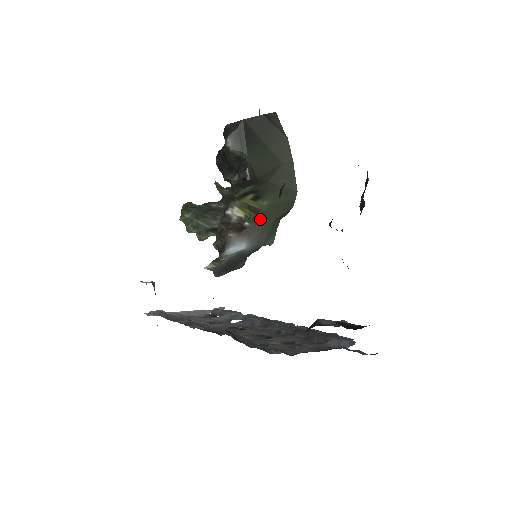
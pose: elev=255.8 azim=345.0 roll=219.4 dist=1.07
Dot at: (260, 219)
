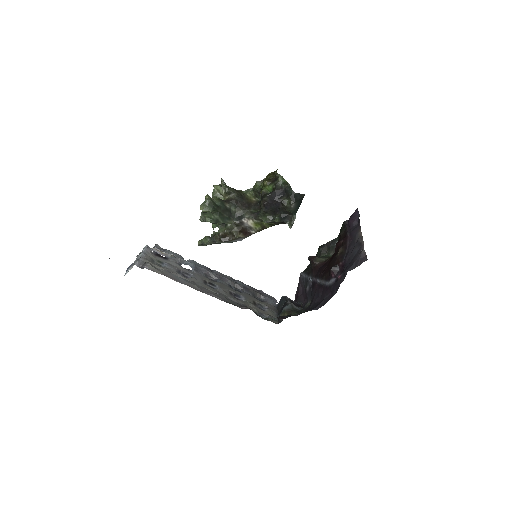
Dot at: occluded
